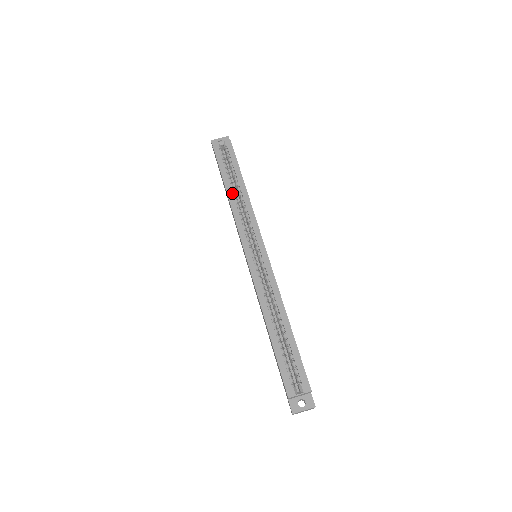
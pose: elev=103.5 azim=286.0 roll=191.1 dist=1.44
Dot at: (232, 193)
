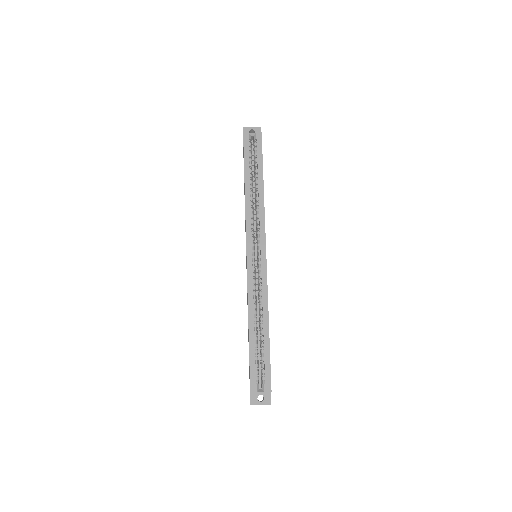
Dot at: (249, 190)
